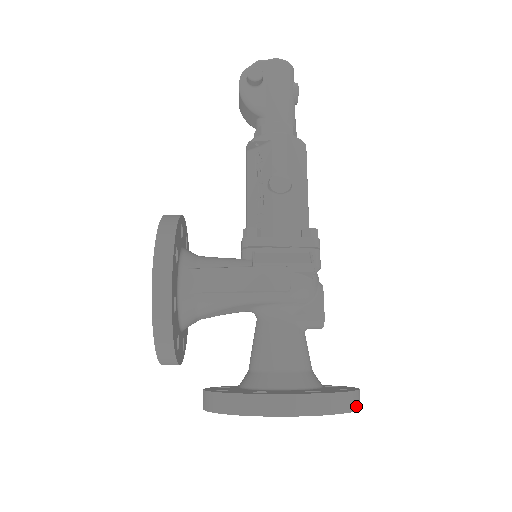
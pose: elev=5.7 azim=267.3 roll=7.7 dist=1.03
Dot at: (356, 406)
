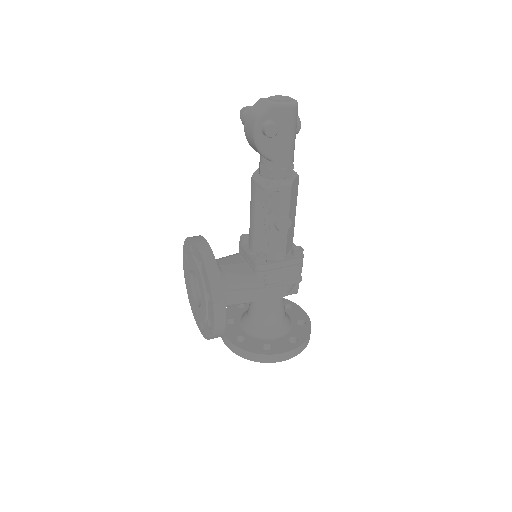
Dot at: occluded
